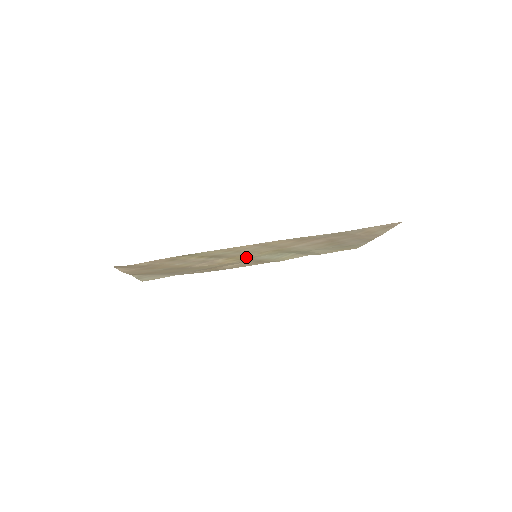
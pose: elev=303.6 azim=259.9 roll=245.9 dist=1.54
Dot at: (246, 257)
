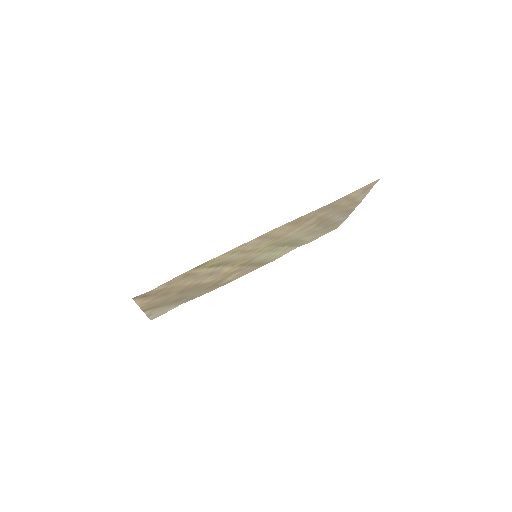
Dot at: (247, 260)
